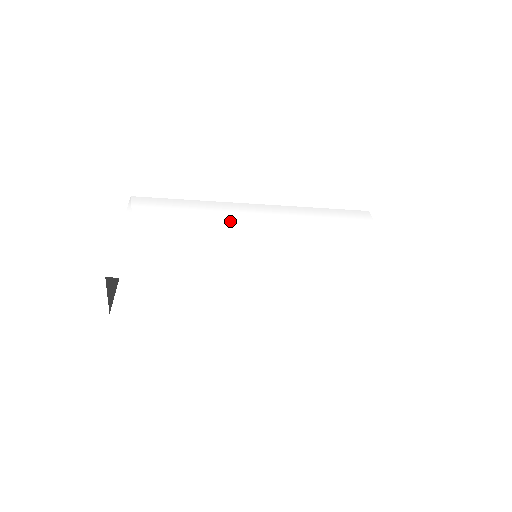
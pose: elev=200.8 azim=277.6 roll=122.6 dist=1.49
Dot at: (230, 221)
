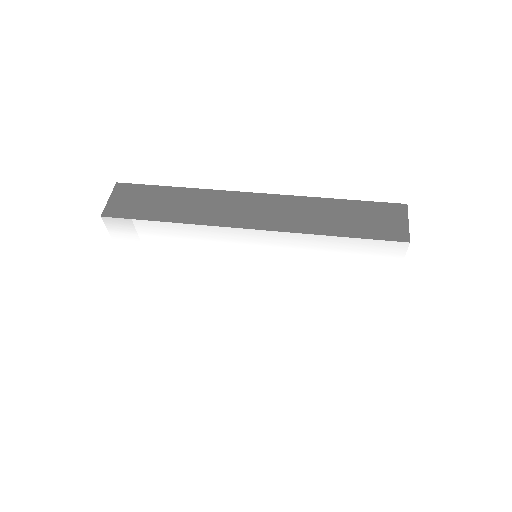
Dot at: (222, 254)
